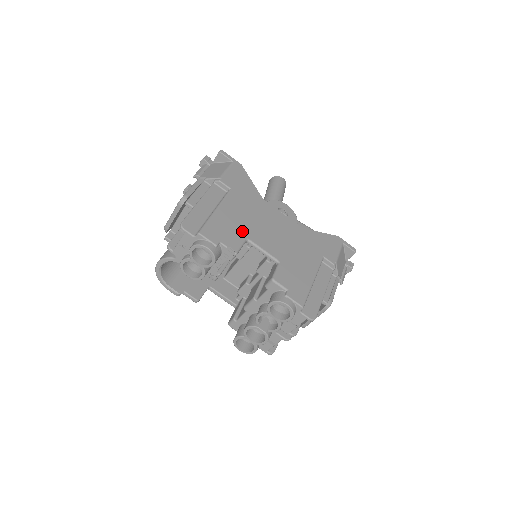
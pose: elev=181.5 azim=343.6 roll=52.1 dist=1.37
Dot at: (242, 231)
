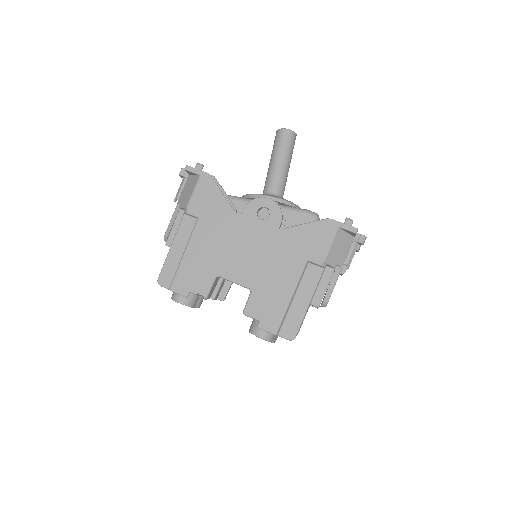
Dot at: (211, 268)
